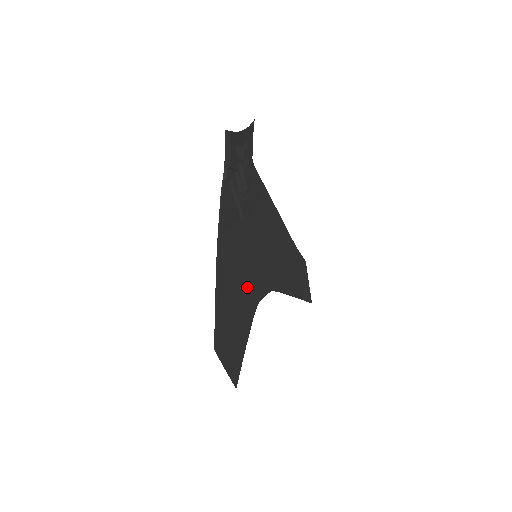
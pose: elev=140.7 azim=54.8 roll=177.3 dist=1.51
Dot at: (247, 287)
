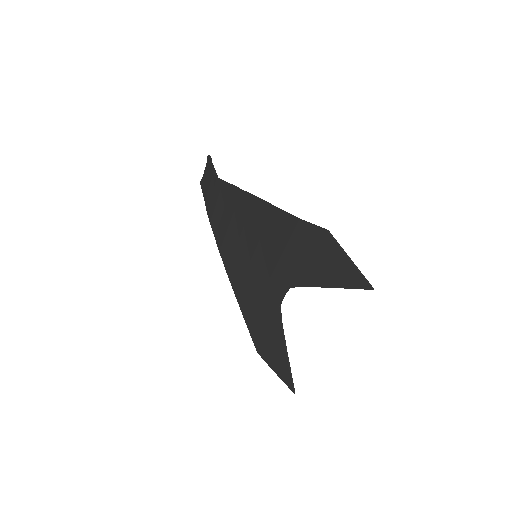
Dot at: (276, 259)
